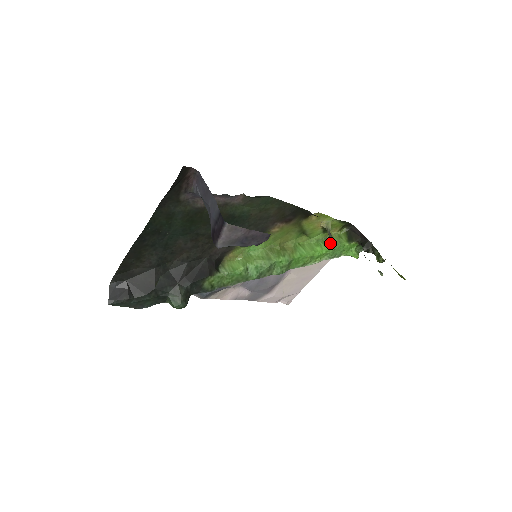
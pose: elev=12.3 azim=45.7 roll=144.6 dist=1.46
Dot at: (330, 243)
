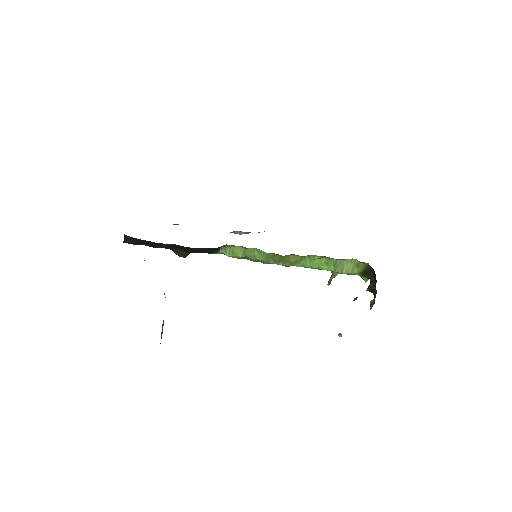
Dot at: (341, 268)
